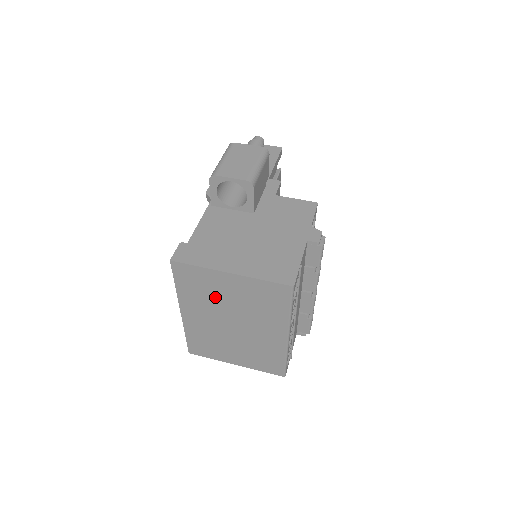
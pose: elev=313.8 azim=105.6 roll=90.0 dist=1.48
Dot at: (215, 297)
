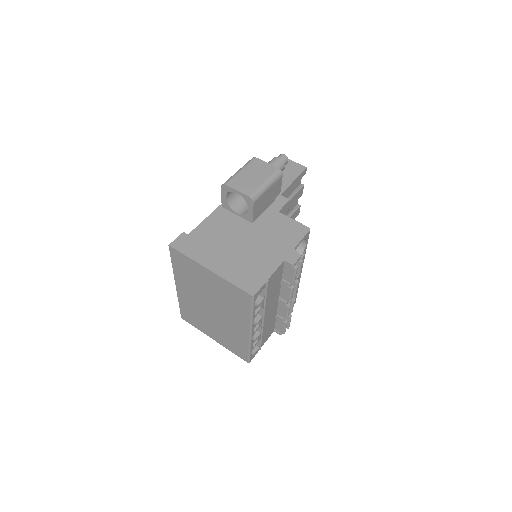
Dot at: (199, 283)
